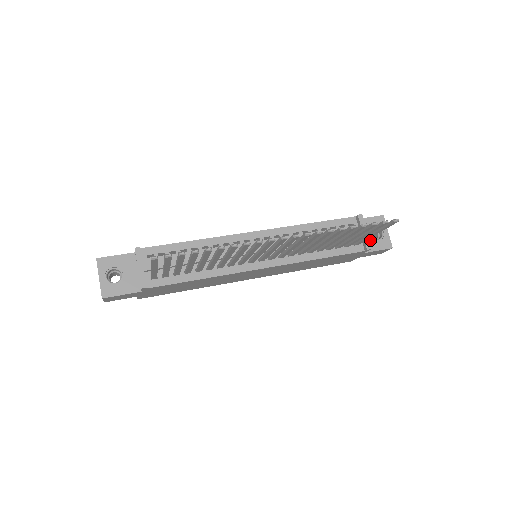
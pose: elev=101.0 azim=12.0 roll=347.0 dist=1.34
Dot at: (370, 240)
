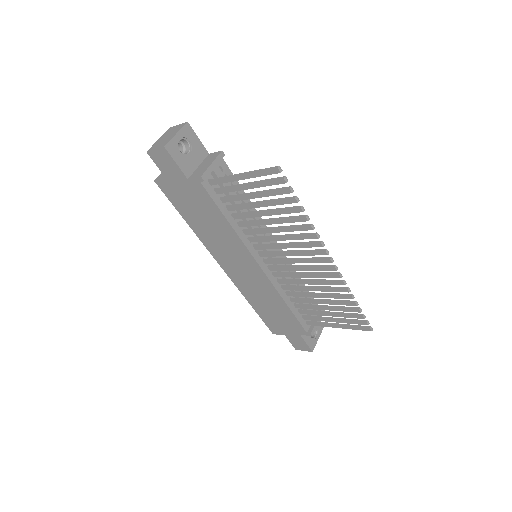
Dot at: occluded
